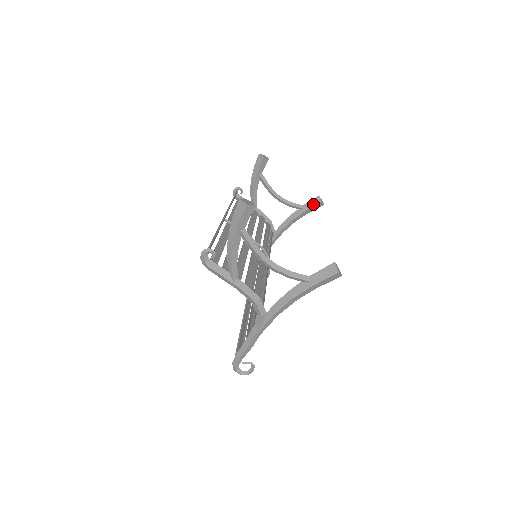
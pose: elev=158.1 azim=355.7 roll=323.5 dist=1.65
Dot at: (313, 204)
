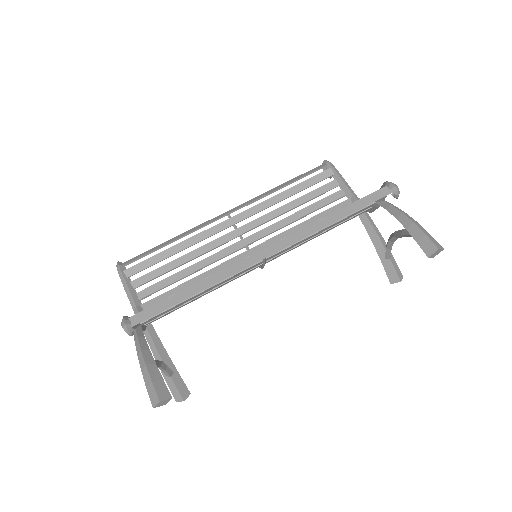
Dot at: (389, 273)
